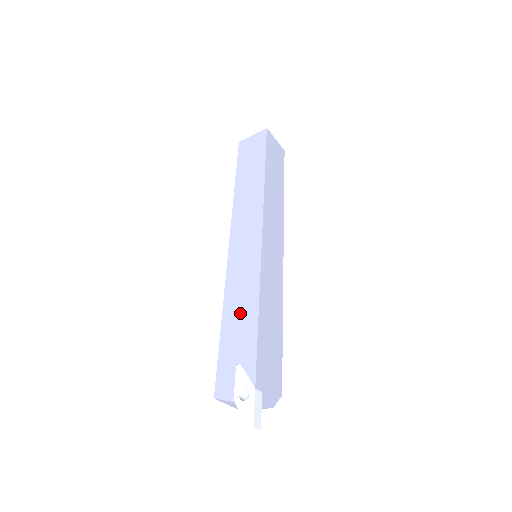
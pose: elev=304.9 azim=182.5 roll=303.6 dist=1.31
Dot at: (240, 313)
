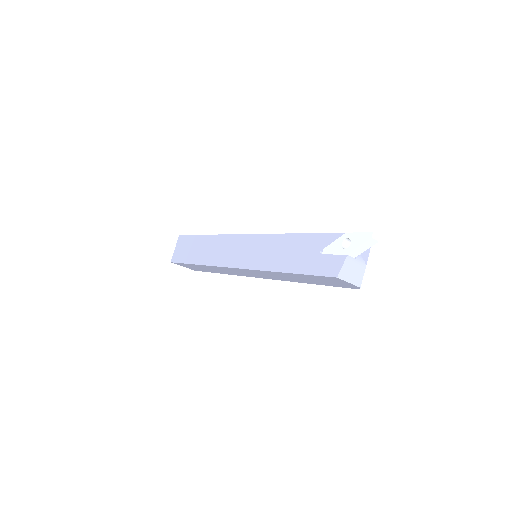
Dot at: (286, 252)
